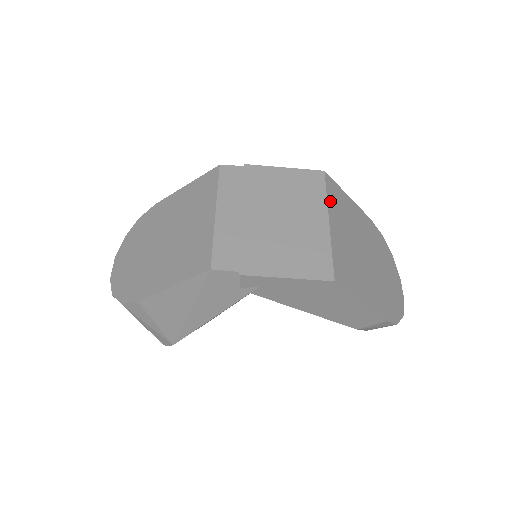
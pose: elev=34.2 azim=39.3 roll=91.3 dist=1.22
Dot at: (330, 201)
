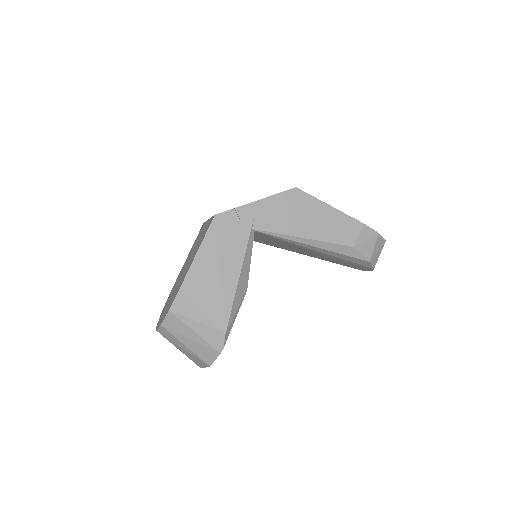
Dot at: occluded
